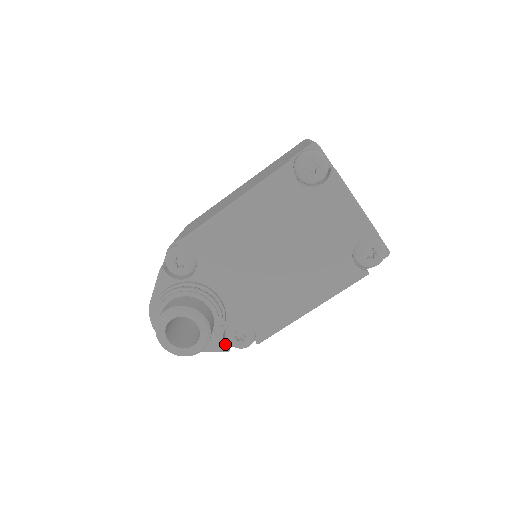
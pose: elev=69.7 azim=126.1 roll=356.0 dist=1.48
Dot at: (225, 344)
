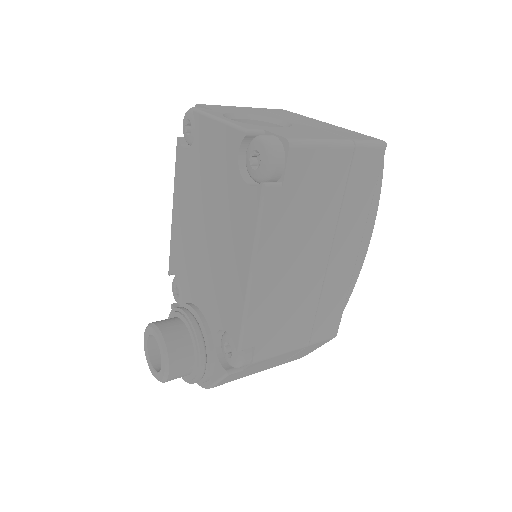
Dot at: (223, 365)
